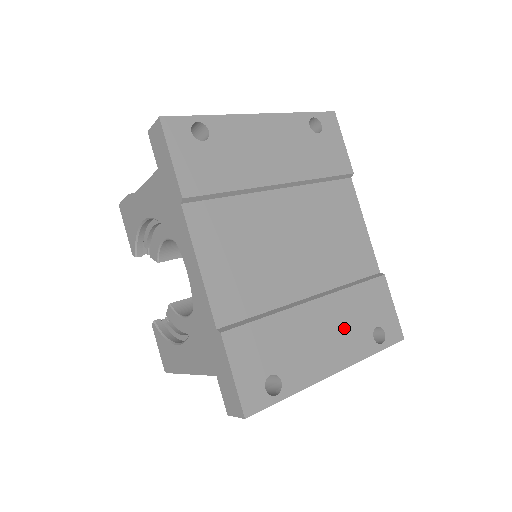
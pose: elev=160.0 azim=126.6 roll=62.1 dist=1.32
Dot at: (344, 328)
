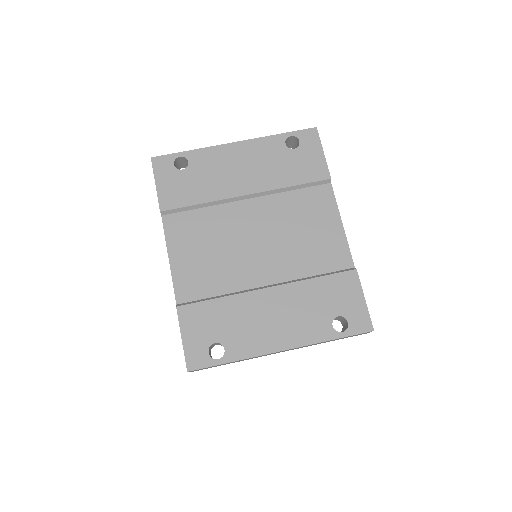
Dot at: (298, 314)
